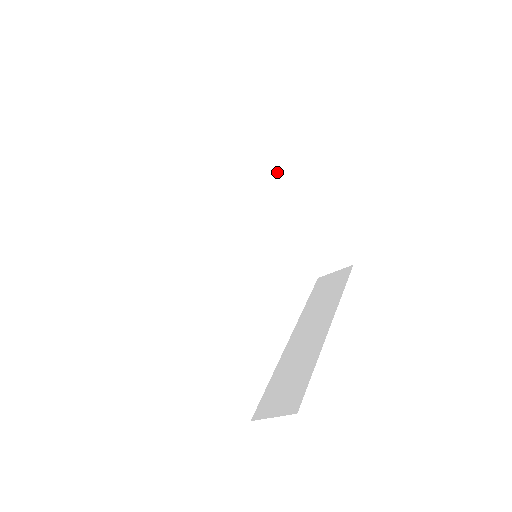
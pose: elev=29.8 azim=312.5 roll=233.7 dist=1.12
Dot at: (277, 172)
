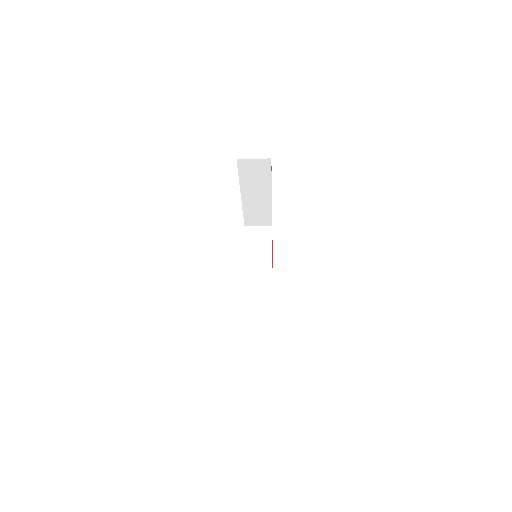
Dot at: (261, 181)
